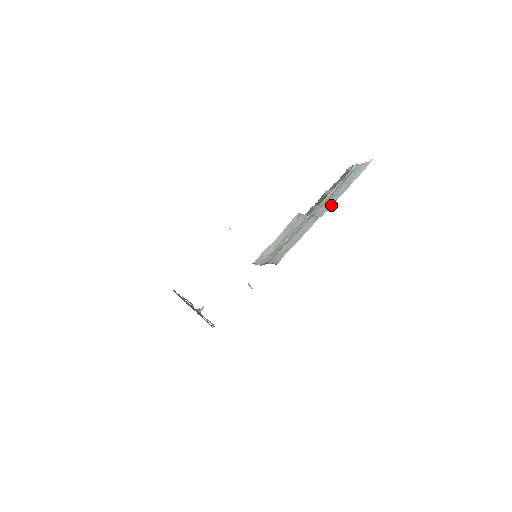
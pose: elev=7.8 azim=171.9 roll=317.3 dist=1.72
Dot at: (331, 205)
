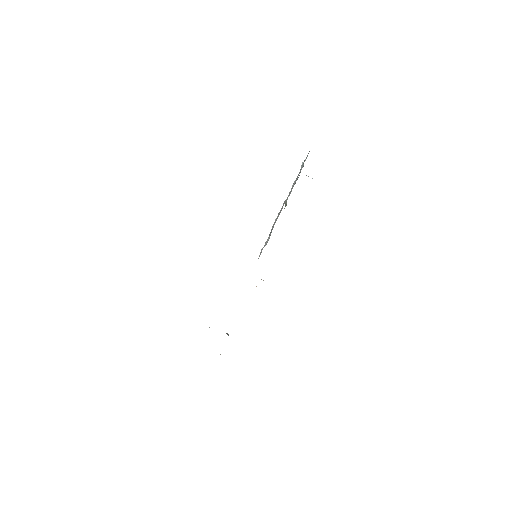
Dot at: (295, 182)
